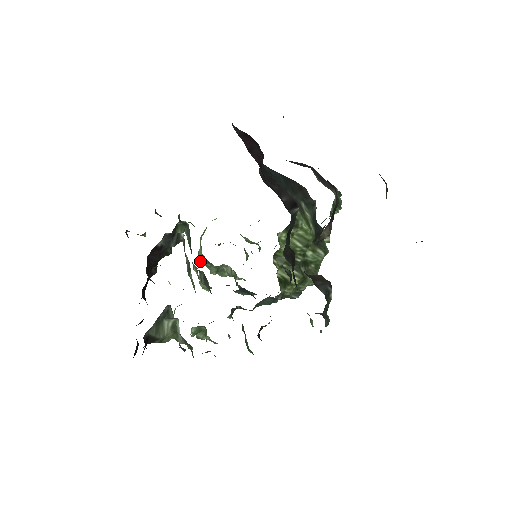
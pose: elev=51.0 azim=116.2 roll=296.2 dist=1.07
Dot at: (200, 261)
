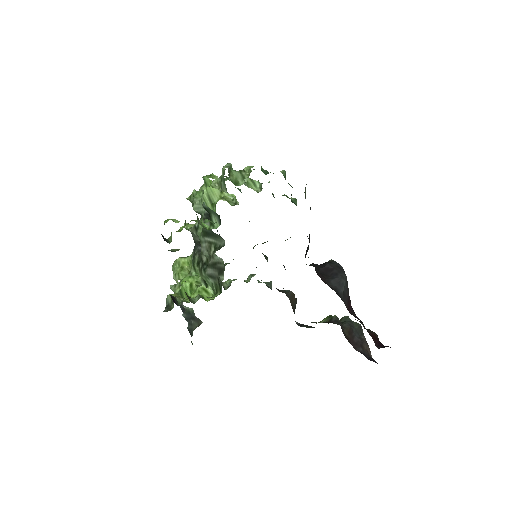
Dot at: (193, 209)
